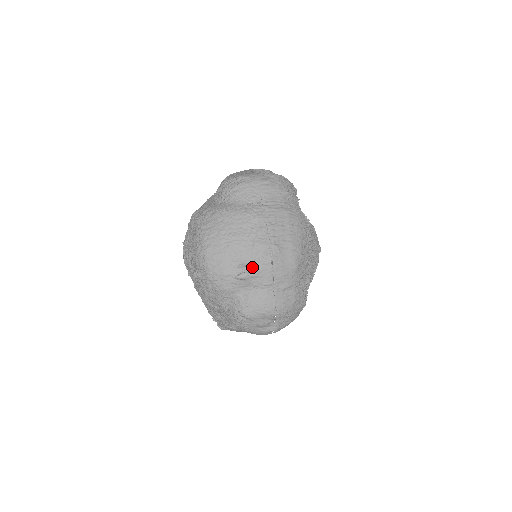
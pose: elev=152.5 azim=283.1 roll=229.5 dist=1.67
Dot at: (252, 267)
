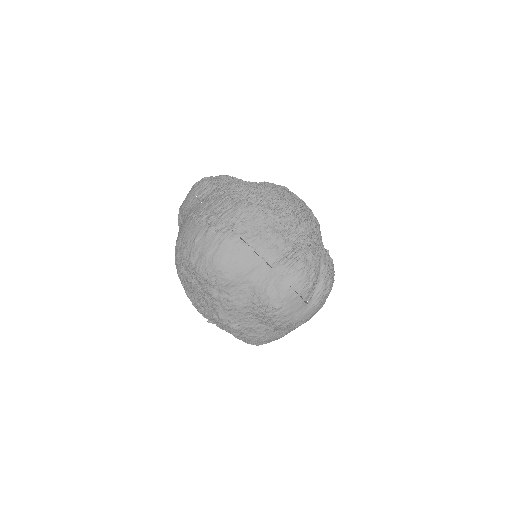
Dot at: occluded
